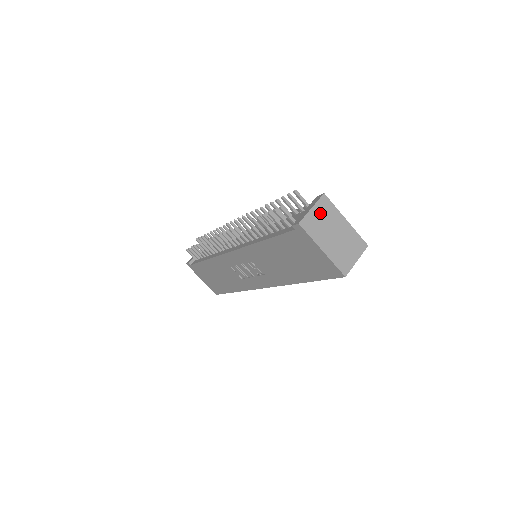
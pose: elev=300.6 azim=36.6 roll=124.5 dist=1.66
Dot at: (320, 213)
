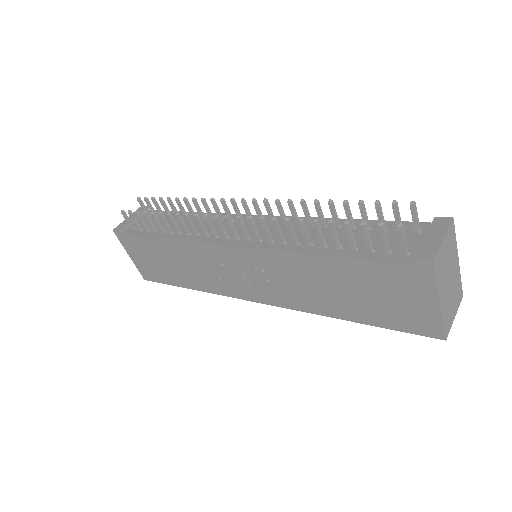
Dot at: (447, 247)
